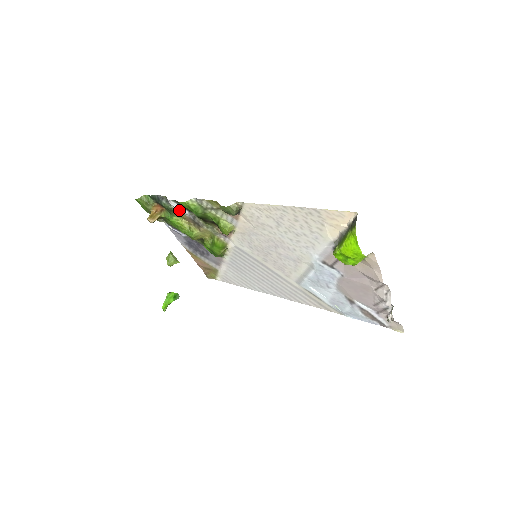
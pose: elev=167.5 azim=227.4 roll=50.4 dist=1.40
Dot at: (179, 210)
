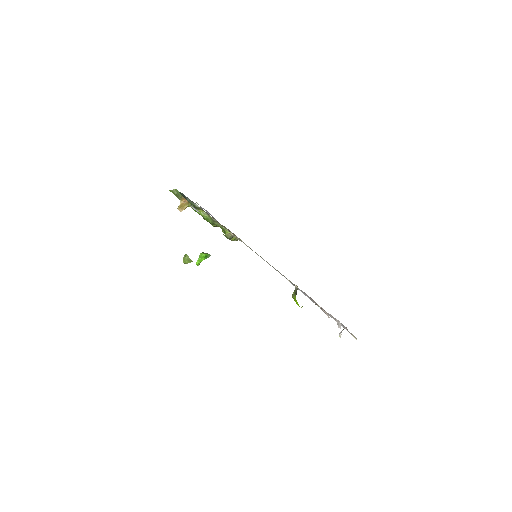
Dot at: (200, 208)
